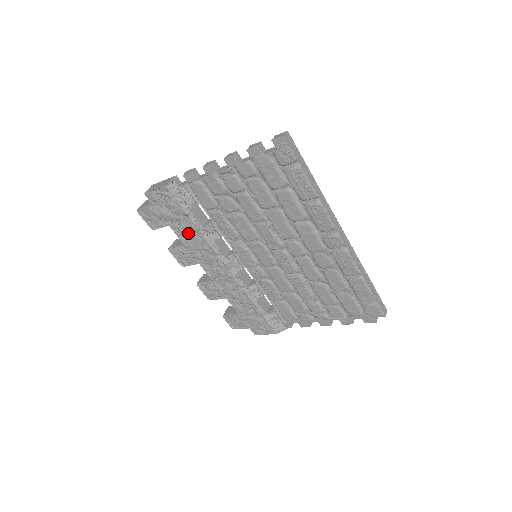
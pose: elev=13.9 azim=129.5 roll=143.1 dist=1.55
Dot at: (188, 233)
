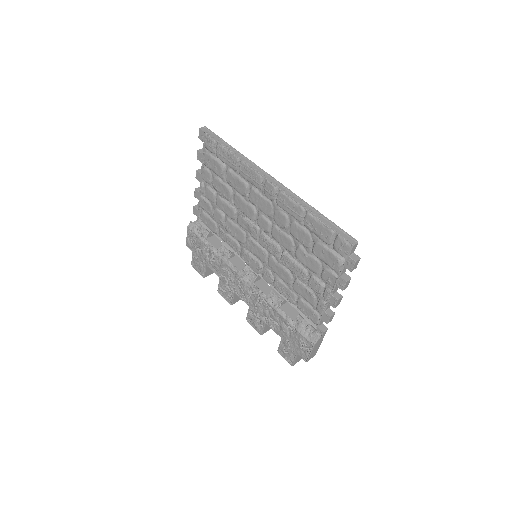
Dot at: (214, 263)
